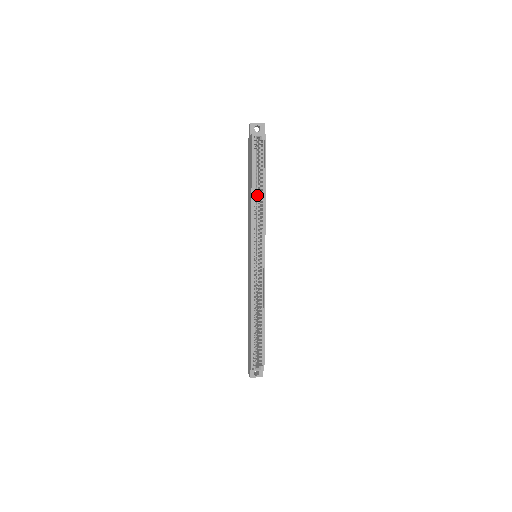
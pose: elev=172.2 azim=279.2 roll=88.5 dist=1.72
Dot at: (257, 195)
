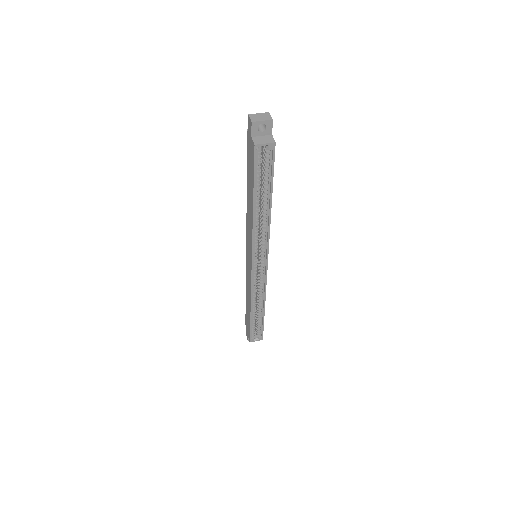
Dot at: occluded
